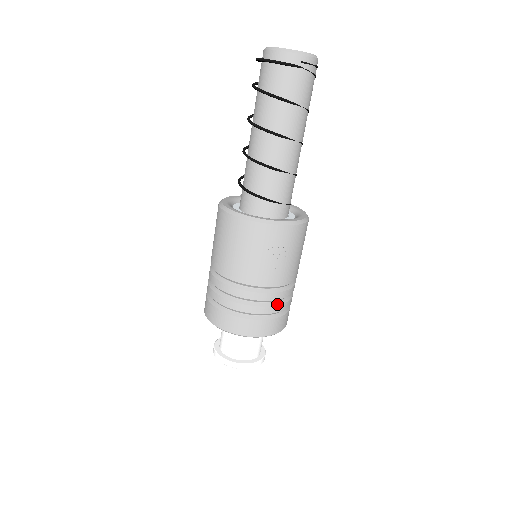
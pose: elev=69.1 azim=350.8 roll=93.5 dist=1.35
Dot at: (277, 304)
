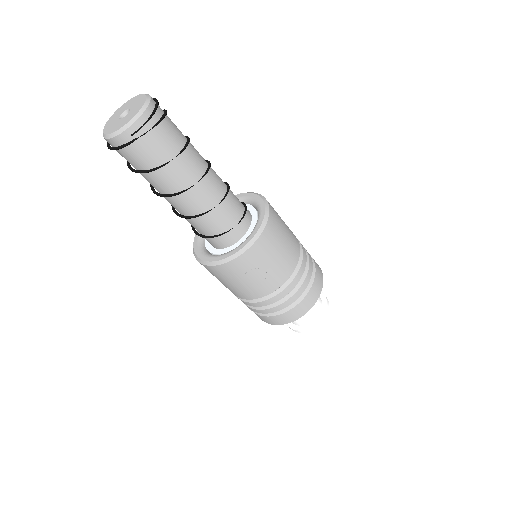
Dot at: (292, 295)
